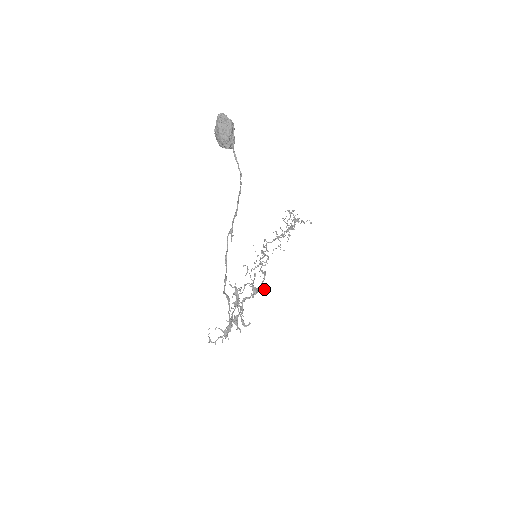
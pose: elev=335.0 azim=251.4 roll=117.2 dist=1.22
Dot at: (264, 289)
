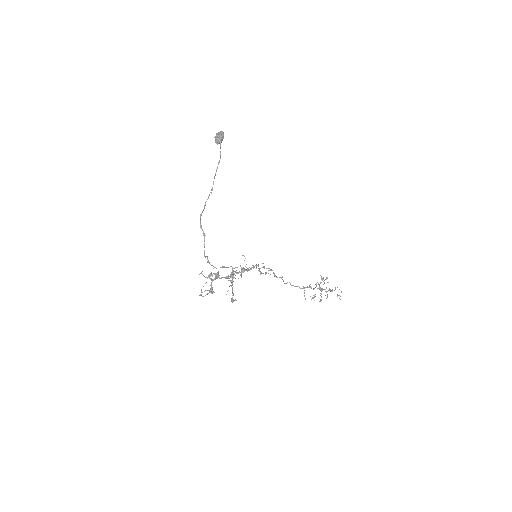
Dot at: (248, 268)
